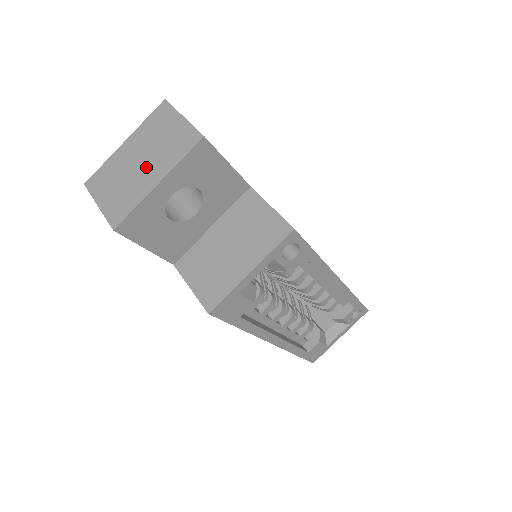
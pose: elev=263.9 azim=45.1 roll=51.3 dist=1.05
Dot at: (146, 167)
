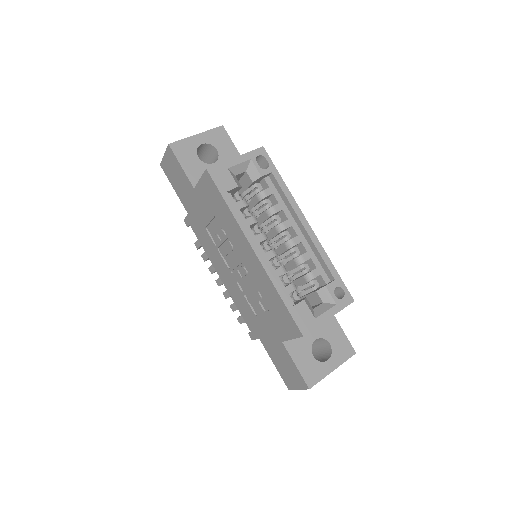
Dot at: occluded
